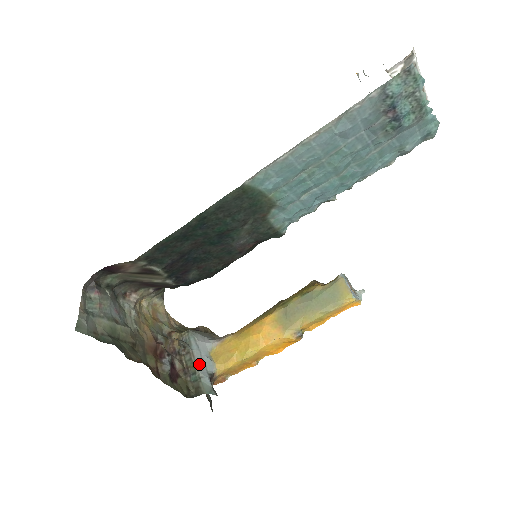
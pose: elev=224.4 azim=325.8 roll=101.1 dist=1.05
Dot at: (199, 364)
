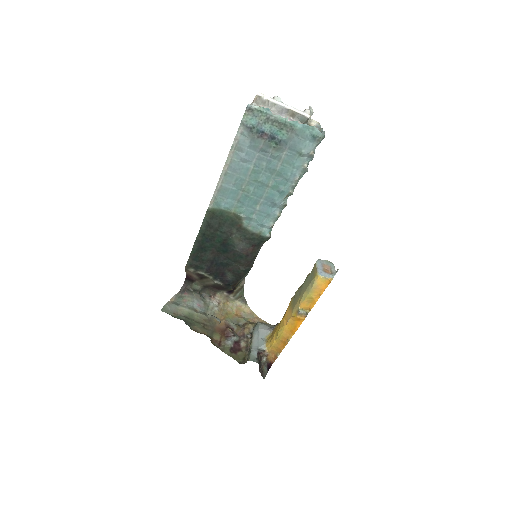
Dot at: (254, 343)
